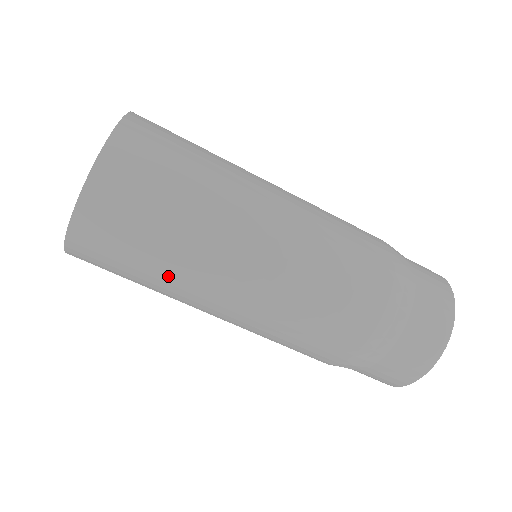
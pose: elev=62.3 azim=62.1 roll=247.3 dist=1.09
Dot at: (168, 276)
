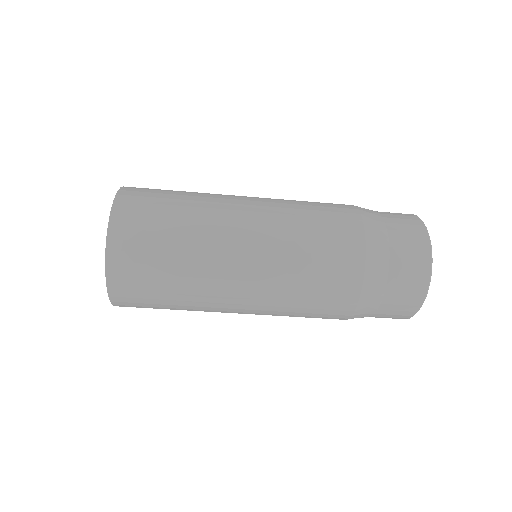
Dot at: (190, 309)
